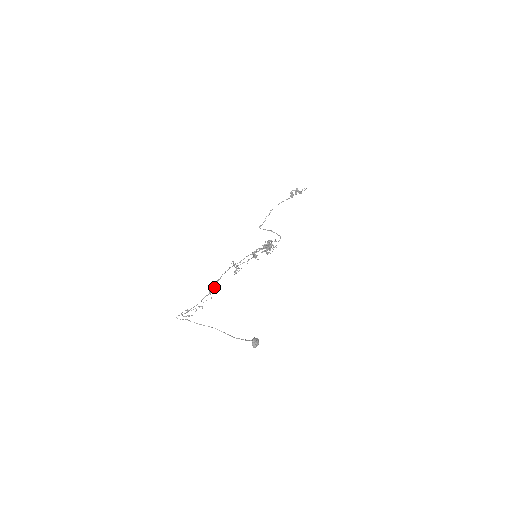
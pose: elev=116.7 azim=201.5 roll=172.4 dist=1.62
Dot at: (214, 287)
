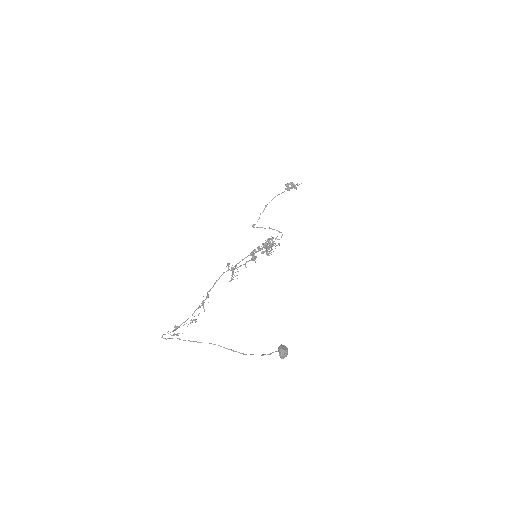
Dot at: (207, 297)
